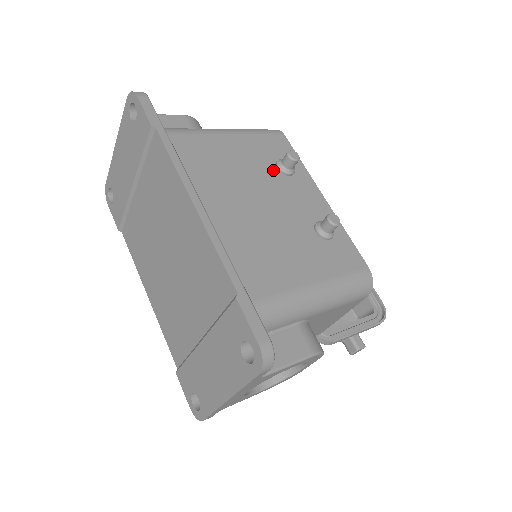
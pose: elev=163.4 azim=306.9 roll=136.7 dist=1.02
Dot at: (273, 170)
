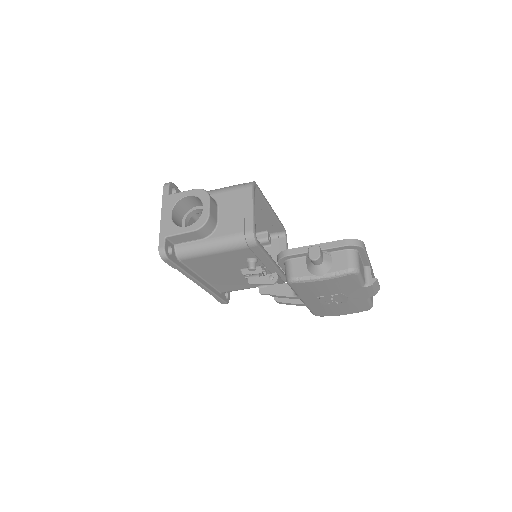
Dot at: occluded
